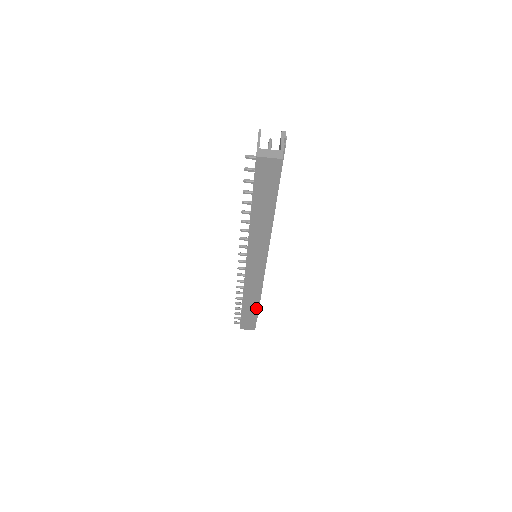
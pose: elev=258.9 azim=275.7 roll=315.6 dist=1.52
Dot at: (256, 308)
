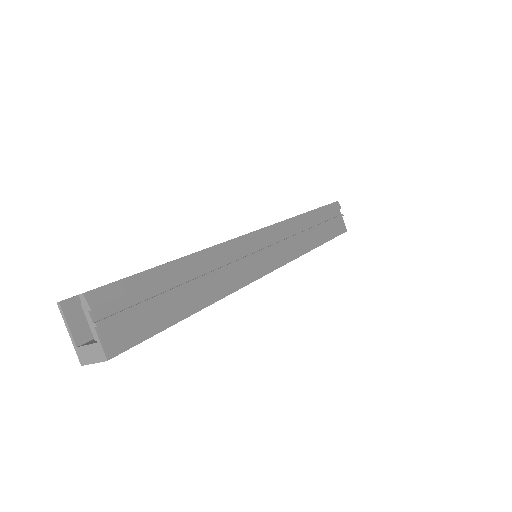
Dot at: occluded
